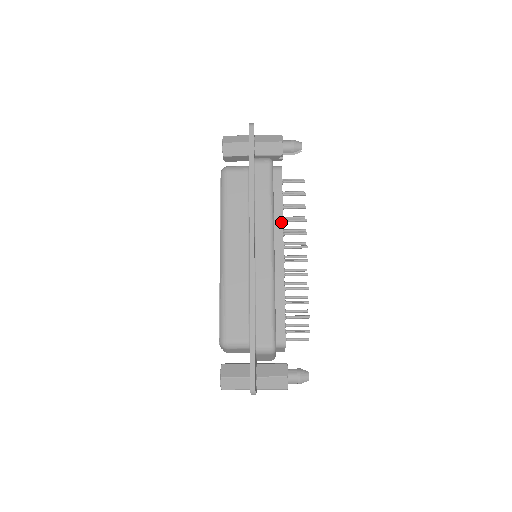
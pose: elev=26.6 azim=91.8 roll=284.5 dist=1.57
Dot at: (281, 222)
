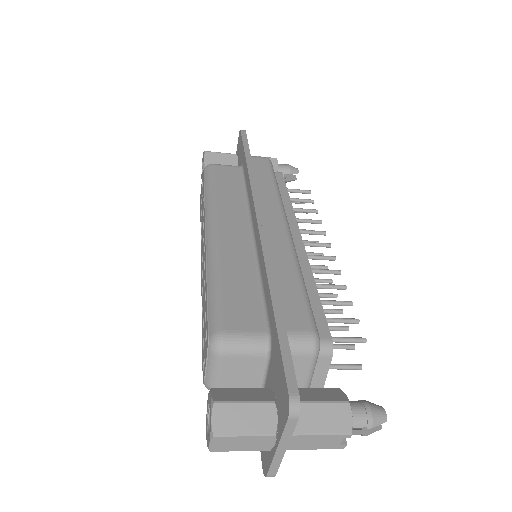
Dot at: (291, 211)
